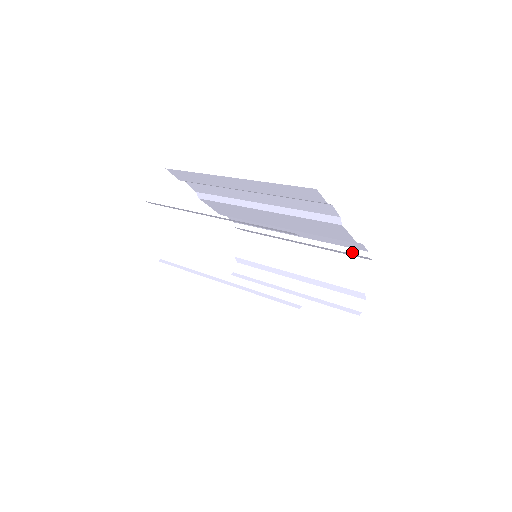
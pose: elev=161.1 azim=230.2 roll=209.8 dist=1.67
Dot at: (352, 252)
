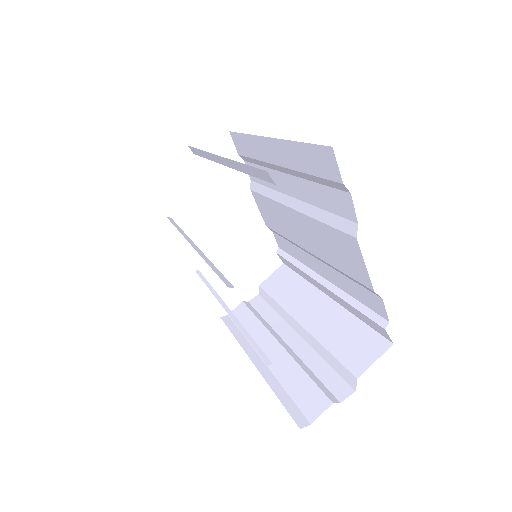
Dot at: (371, 316)
